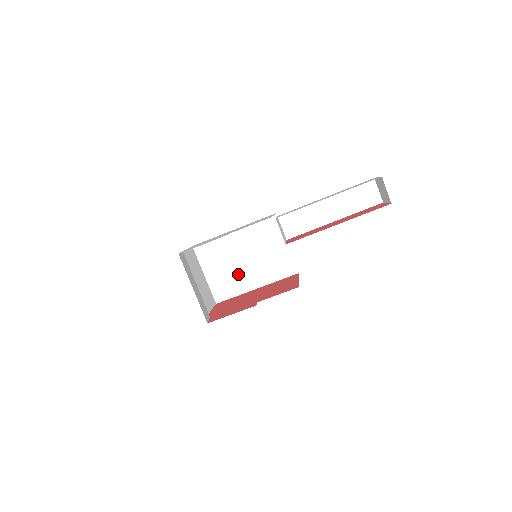
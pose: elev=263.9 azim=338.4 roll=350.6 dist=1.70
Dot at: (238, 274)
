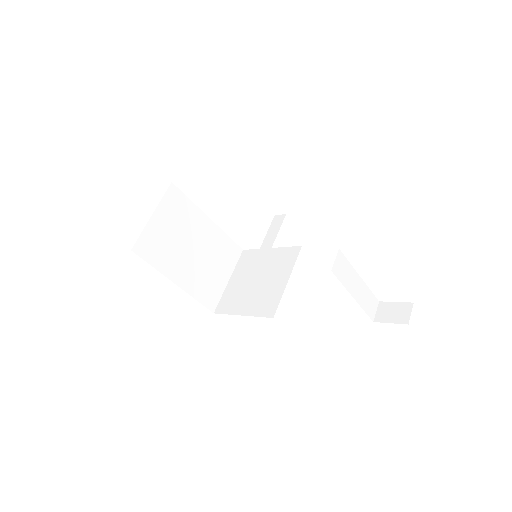
Dot at: (176, 253)
